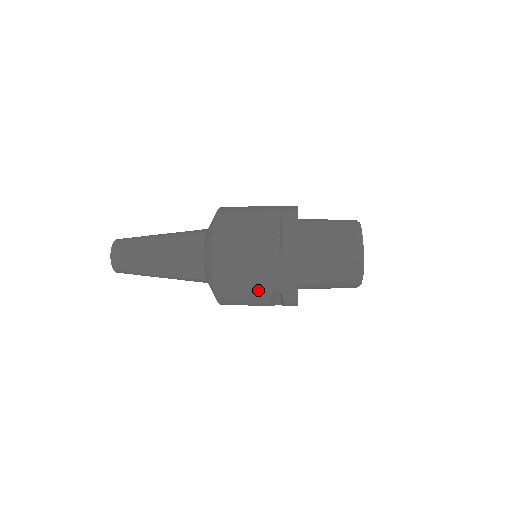
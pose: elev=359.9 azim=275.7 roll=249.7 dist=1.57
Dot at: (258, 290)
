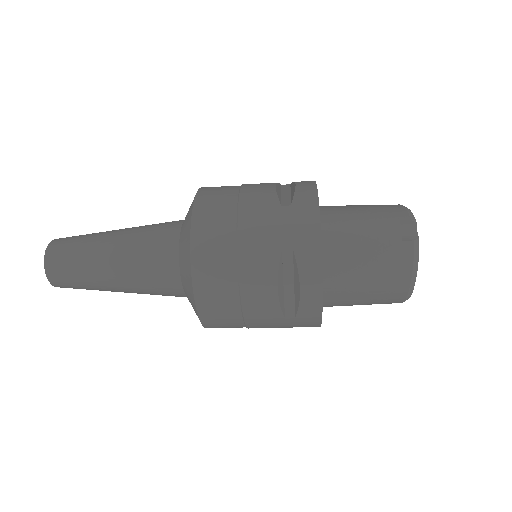
Dot at: (259, 253)
